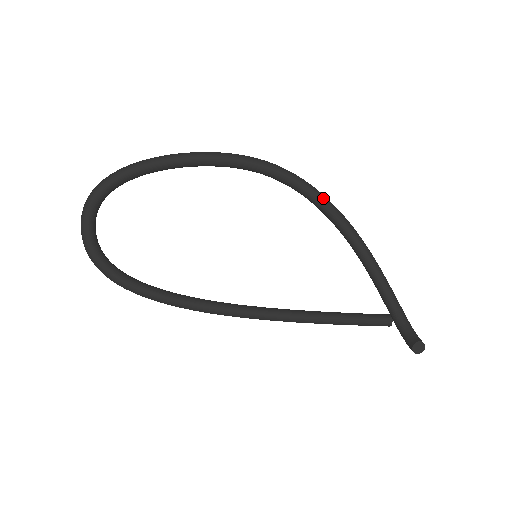
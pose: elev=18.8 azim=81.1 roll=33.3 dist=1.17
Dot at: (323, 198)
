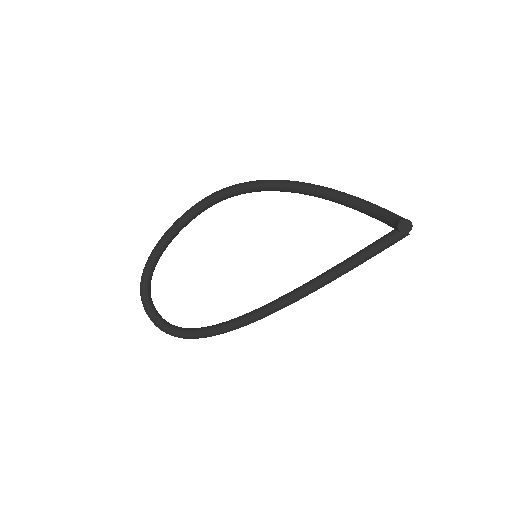
Dot at: (269, 182)
